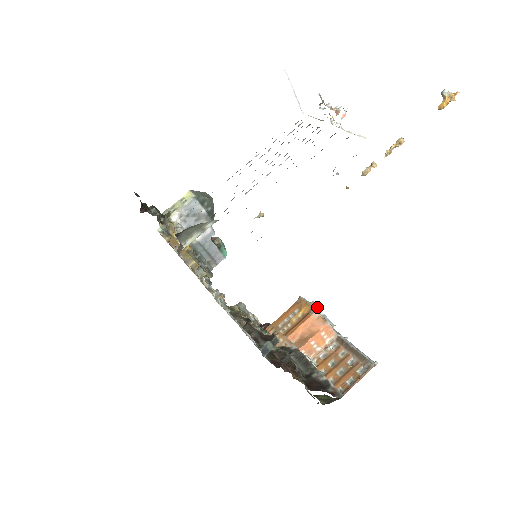
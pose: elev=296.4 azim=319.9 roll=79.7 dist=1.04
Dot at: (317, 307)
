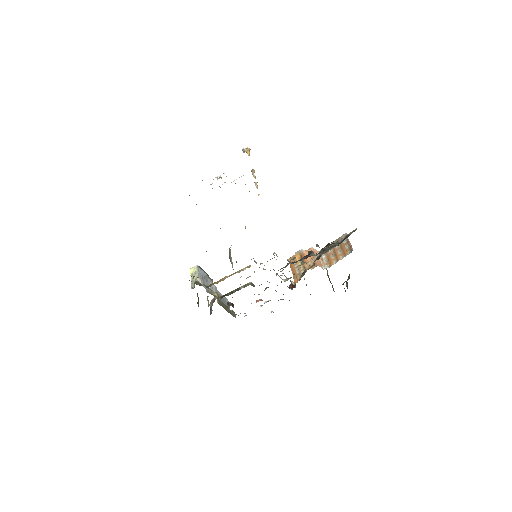
Dot at: (300, 250)
